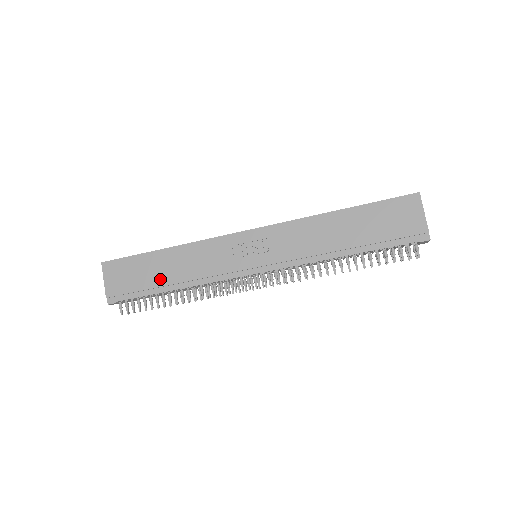
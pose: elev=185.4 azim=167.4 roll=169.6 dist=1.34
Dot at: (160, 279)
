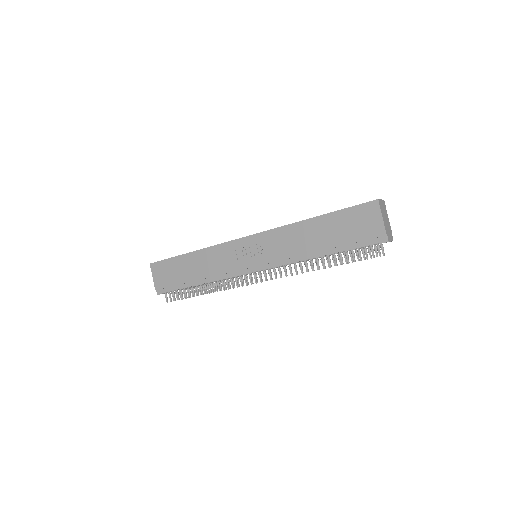
Dot at: (189, 276)
